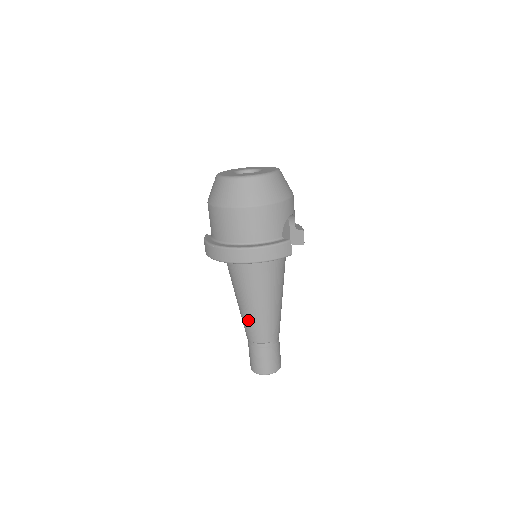
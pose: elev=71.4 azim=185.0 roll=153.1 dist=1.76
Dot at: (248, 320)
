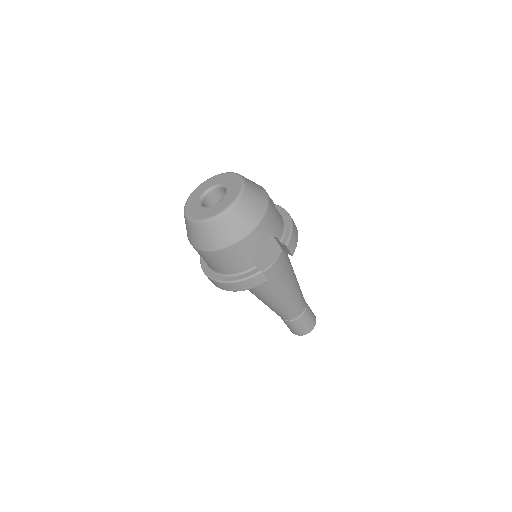
Dot at: occluded
